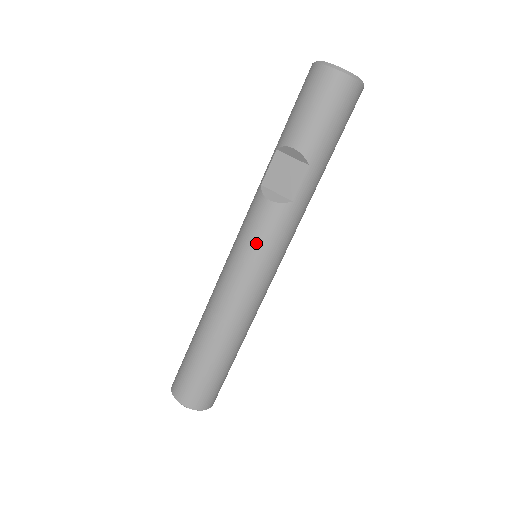
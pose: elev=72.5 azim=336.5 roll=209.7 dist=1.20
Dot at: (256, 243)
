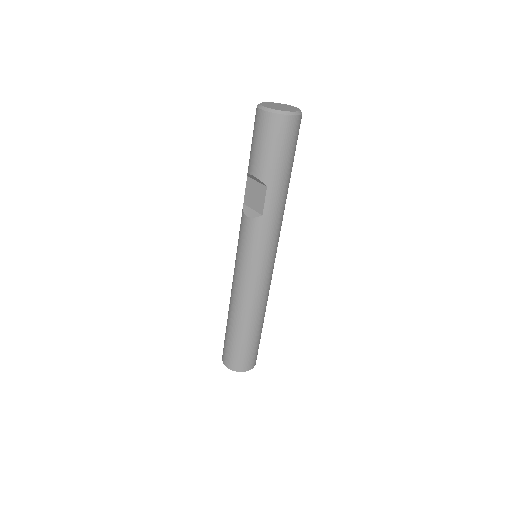
Dot at: (245, 249)
